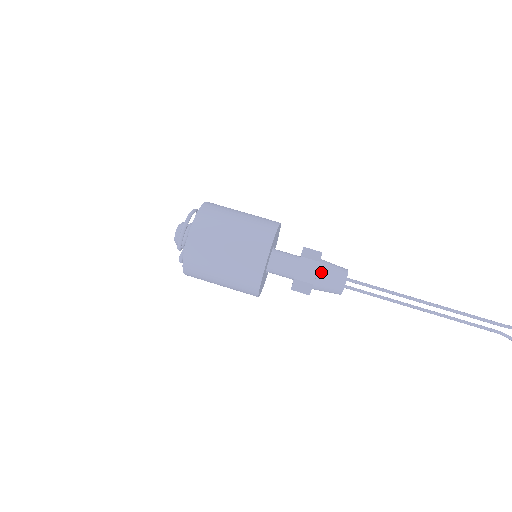
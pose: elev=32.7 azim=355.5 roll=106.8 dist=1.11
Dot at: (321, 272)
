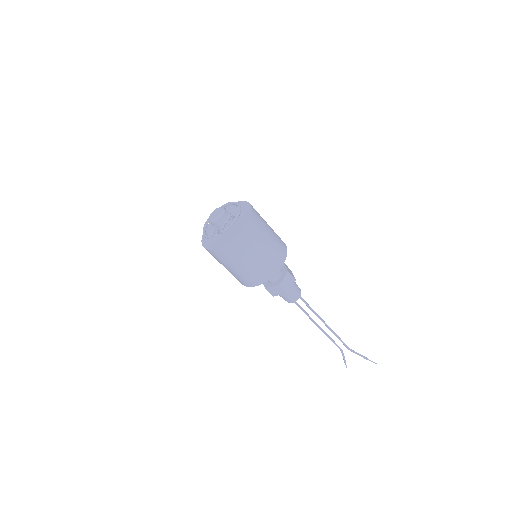
Dot at: (292, 286)
